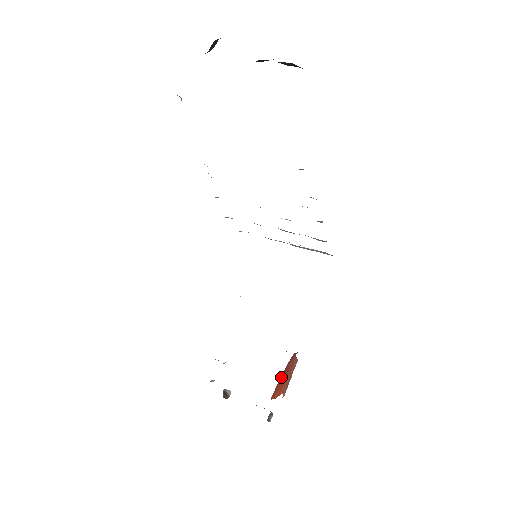
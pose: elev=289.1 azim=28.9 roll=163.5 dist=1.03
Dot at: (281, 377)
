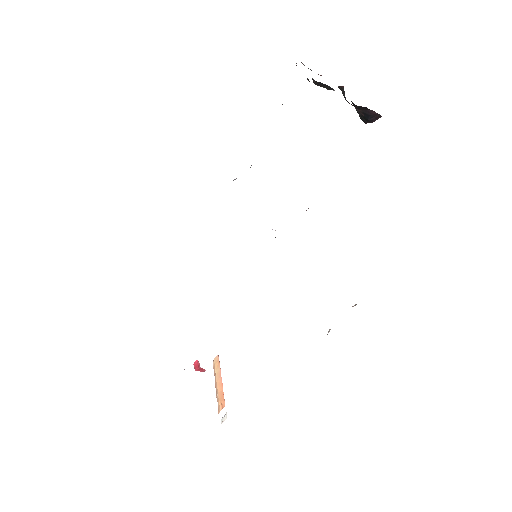
Dot at: occluded
